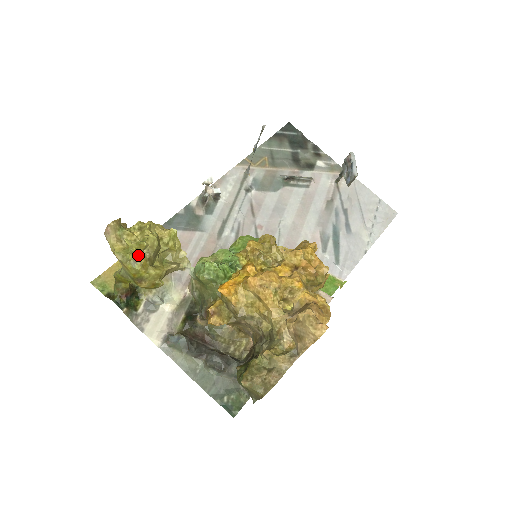
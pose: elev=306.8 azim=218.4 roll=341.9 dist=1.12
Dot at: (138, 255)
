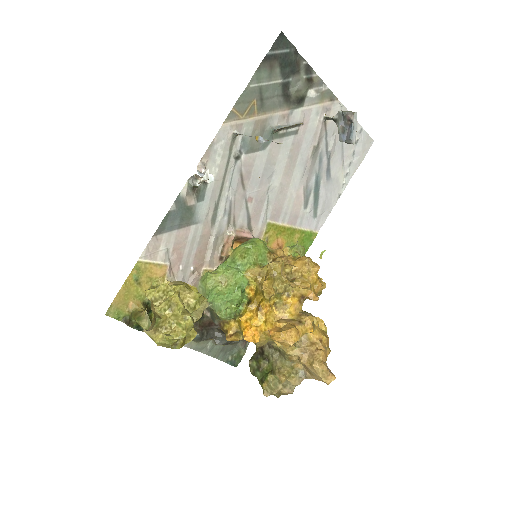
Dot at: (177, 340)
